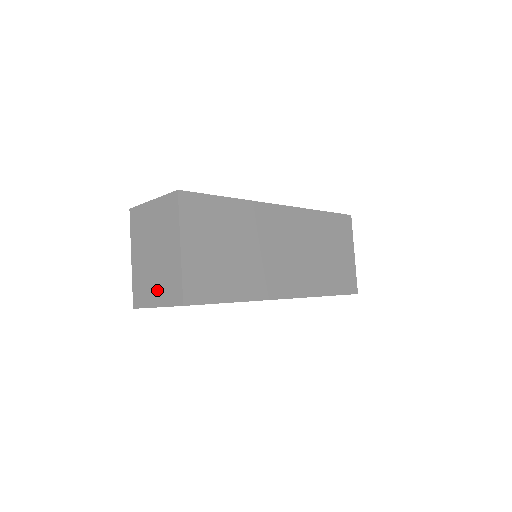
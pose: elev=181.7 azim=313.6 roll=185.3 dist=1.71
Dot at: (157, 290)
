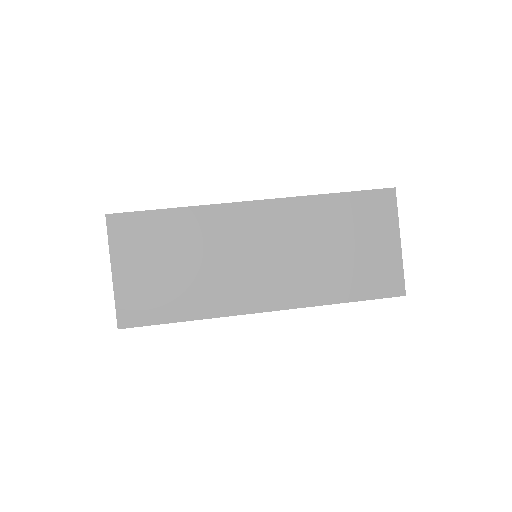
Dot at: occluded
